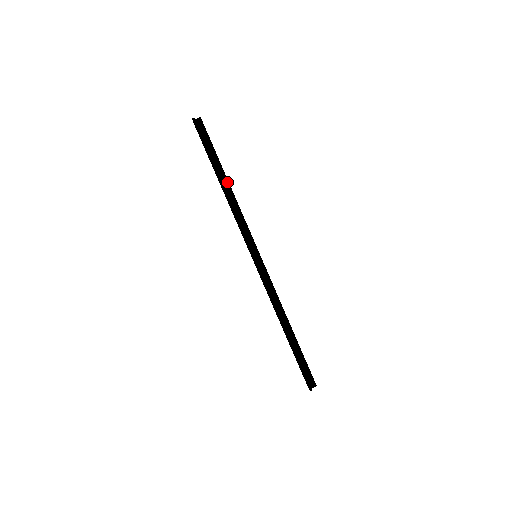
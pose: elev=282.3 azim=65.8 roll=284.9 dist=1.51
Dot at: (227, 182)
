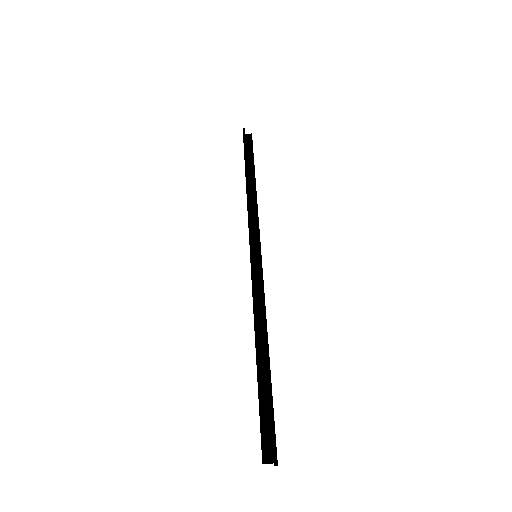
Dot at: (254, 183)
